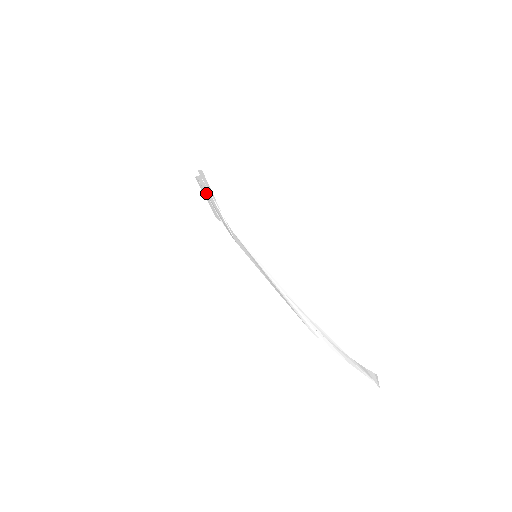
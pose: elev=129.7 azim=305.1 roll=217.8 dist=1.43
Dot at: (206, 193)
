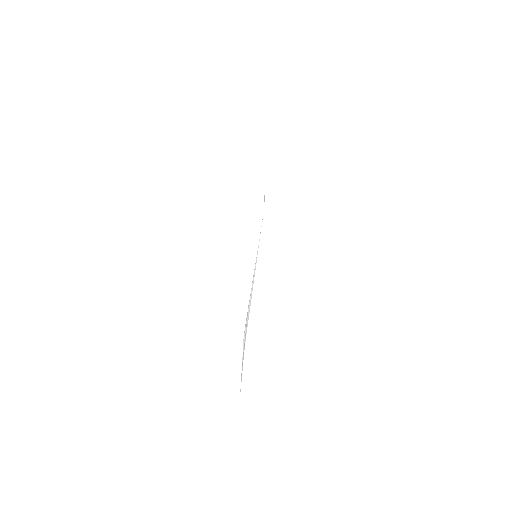
Dot at: occluded
